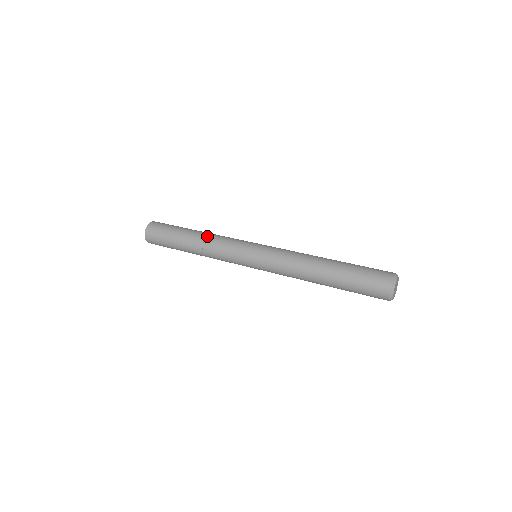
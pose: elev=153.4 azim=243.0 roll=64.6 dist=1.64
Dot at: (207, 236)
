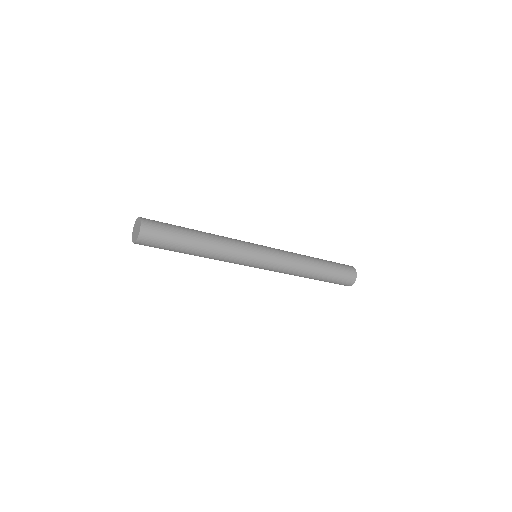
Dot at: (215, 235)
